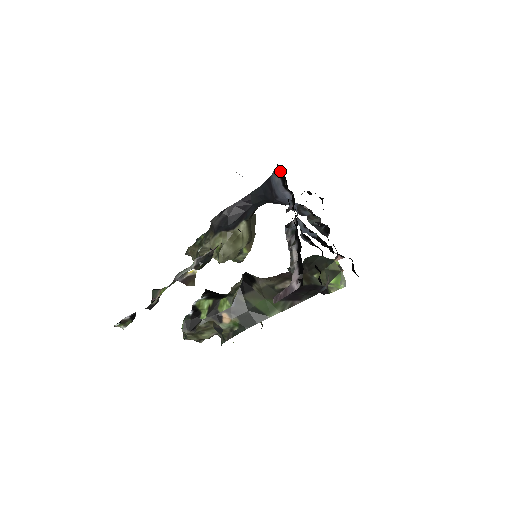
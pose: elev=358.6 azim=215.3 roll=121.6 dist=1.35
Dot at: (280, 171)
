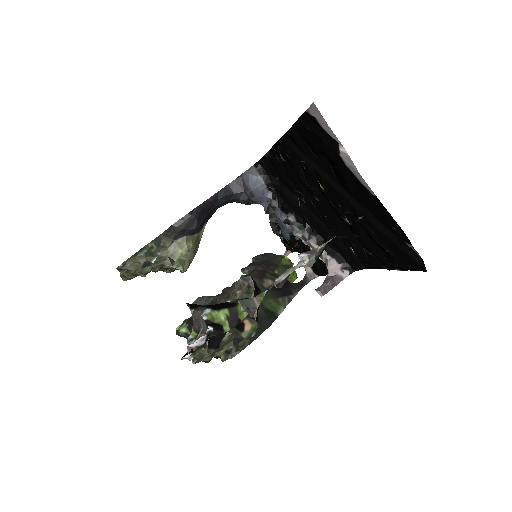
Dot at: (262, 169)
